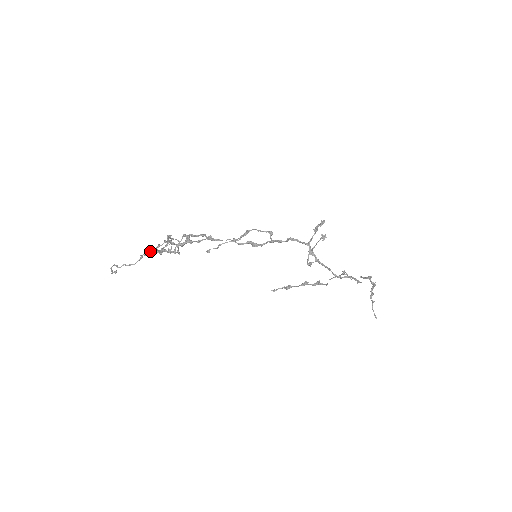
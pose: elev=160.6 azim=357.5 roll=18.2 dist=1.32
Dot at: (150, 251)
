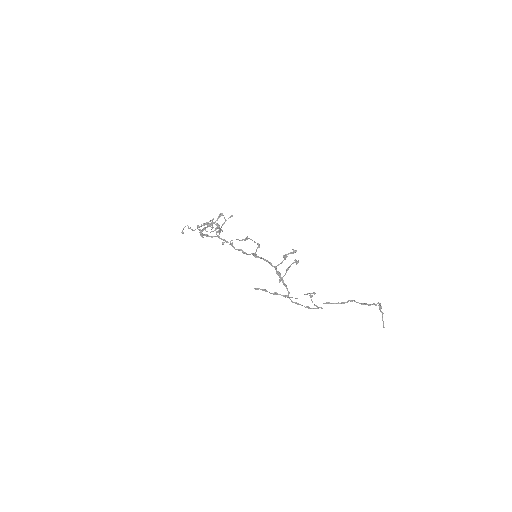
Dot at: (201, 226)
